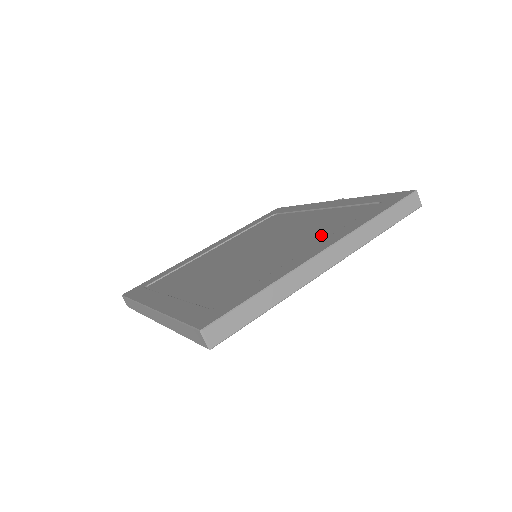
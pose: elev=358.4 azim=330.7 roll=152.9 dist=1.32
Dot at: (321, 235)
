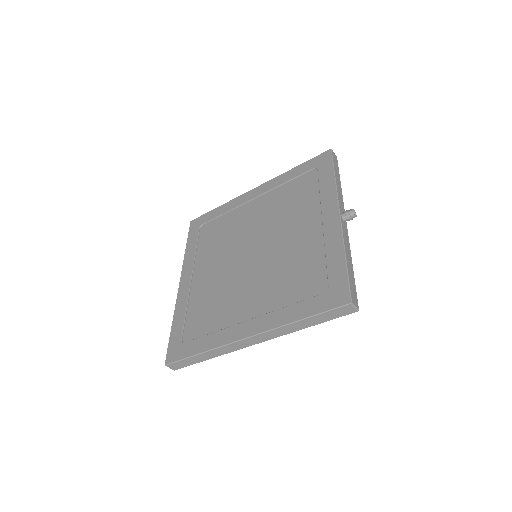
Dot at: (272, 299)
